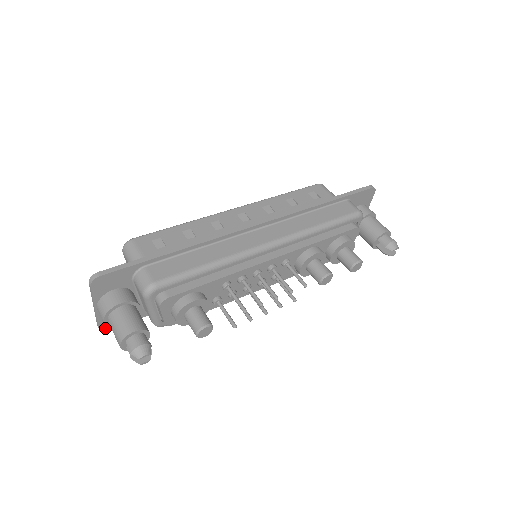
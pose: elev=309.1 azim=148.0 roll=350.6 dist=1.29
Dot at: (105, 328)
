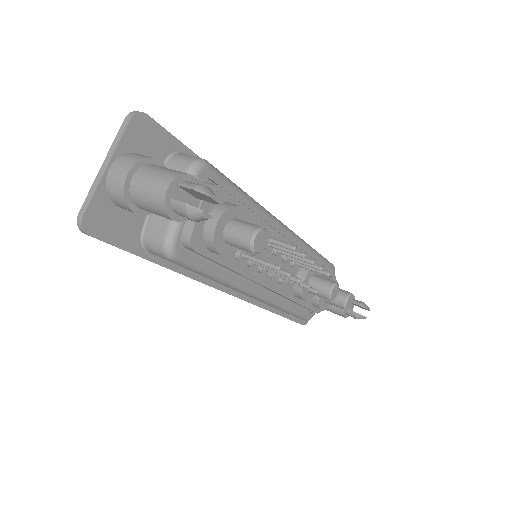
Dot at: (88, 225)
